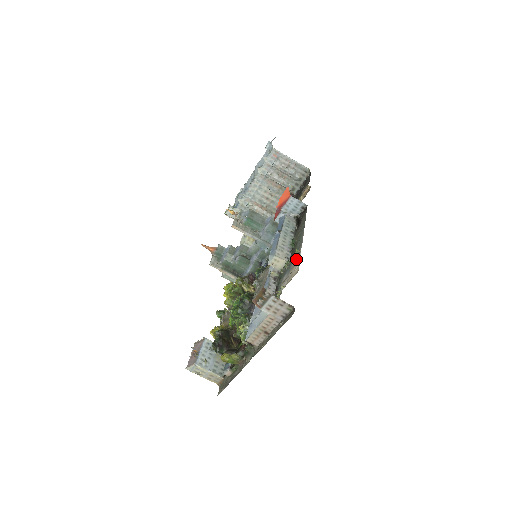
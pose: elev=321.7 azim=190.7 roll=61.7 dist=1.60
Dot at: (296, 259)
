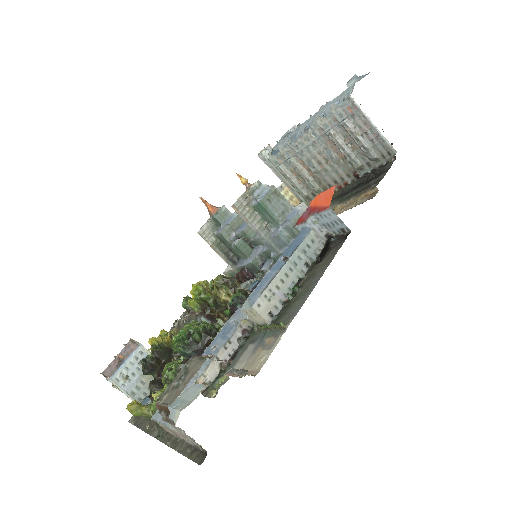
Dot at: (274, 337)
